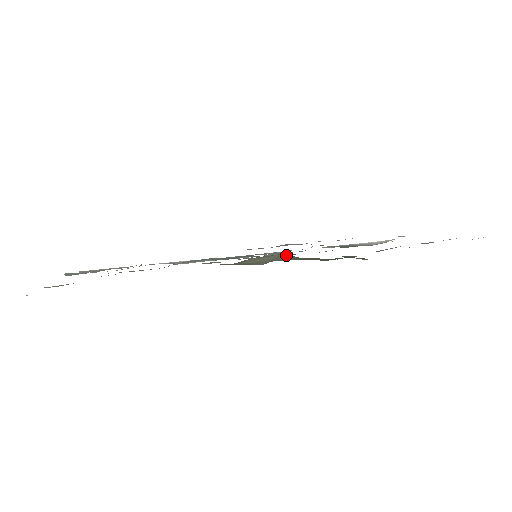
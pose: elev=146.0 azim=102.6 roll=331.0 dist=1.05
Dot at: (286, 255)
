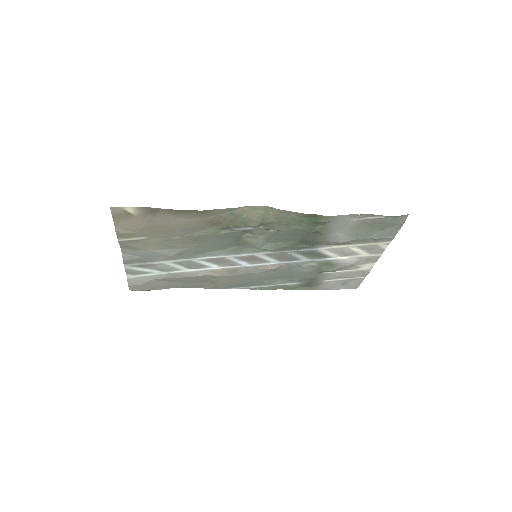
Dot at: (271, 210)
